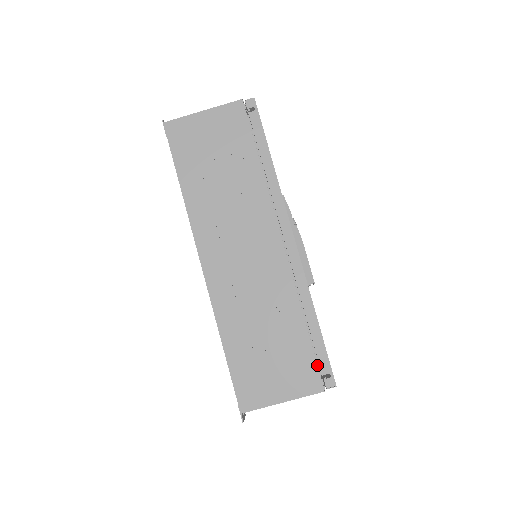
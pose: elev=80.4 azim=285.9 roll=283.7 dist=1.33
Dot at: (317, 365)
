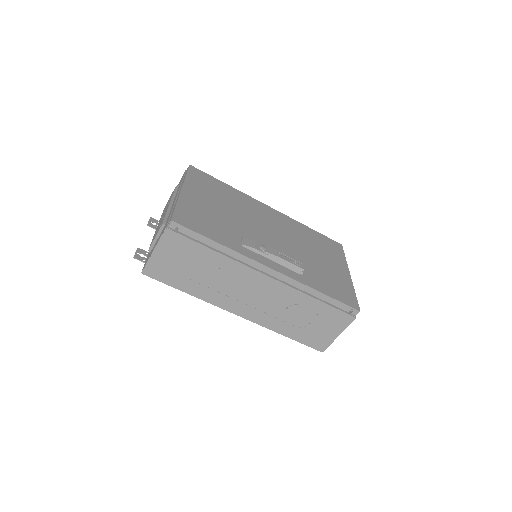
Dot at: (341, 311)
